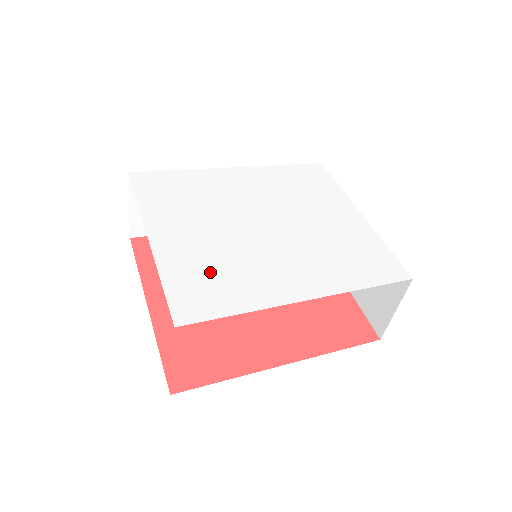
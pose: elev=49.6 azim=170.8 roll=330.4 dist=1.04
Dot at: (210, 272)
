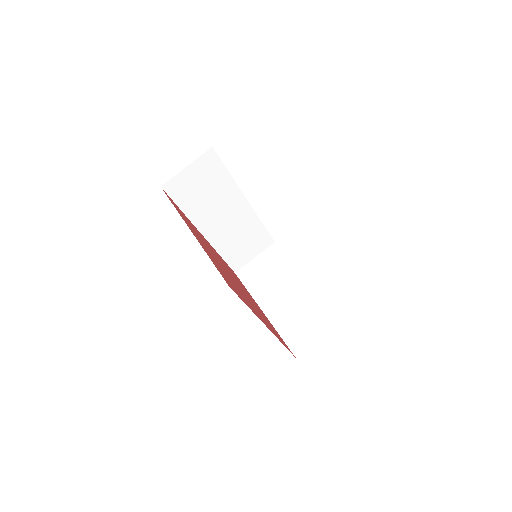
Dot at: occluded
